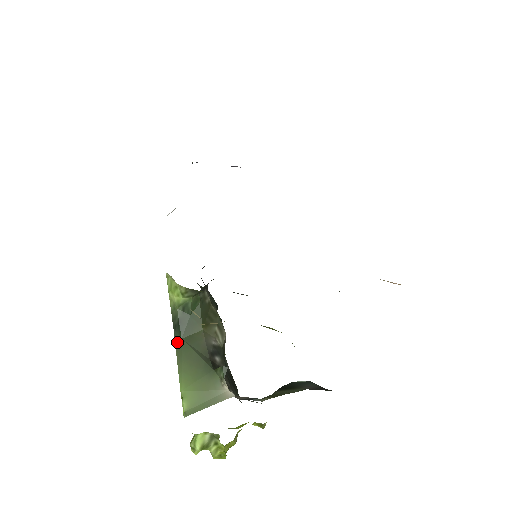
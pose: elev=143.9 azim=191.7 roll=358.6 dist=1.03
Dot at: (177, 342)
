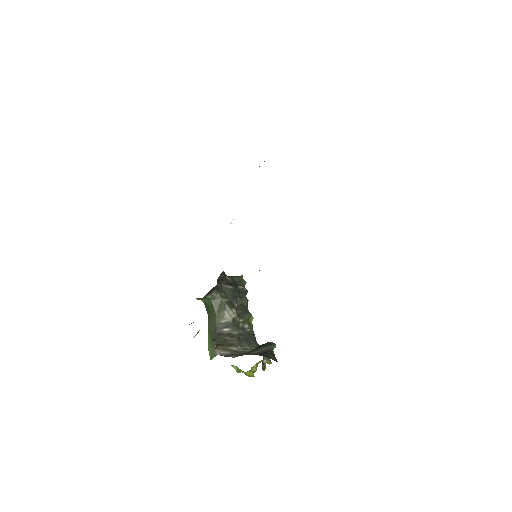
Dot at: (208, 321)
